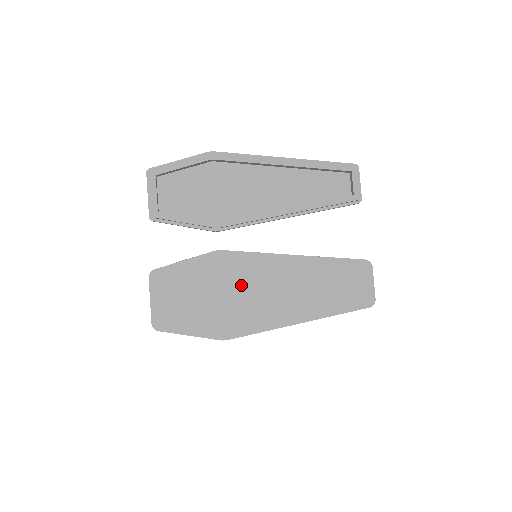
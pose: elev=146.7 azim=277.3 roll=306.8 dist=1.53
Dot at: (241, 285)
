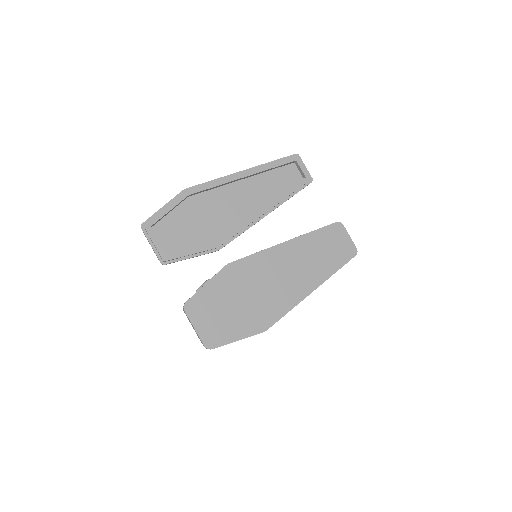
Dot at: (257, 283)
